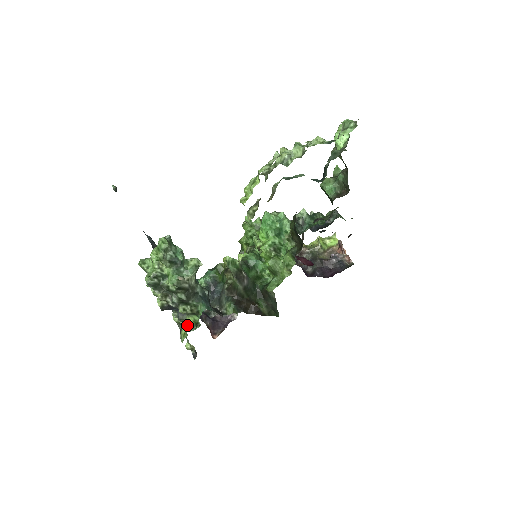
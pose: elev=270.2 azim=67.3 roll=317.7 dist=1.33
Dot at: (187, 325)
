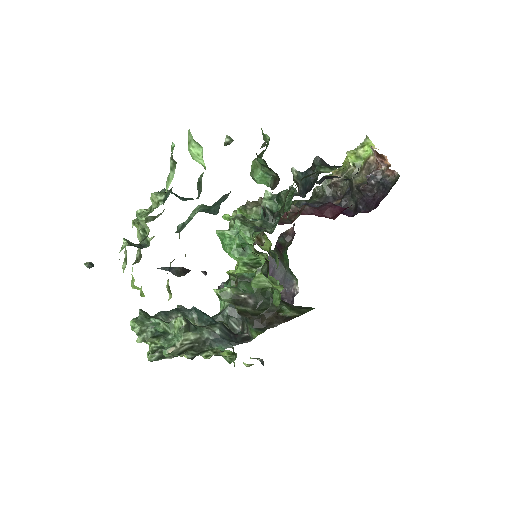
Dot at: (226, 358)
